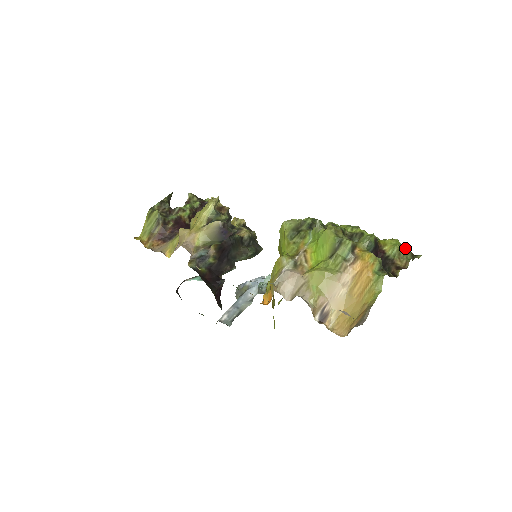
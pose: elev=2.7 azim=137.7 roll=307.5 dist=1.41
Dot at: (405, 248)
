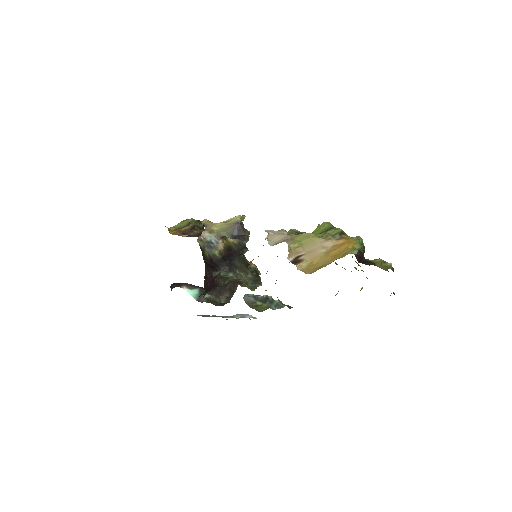
Dot at: (388, 263)
